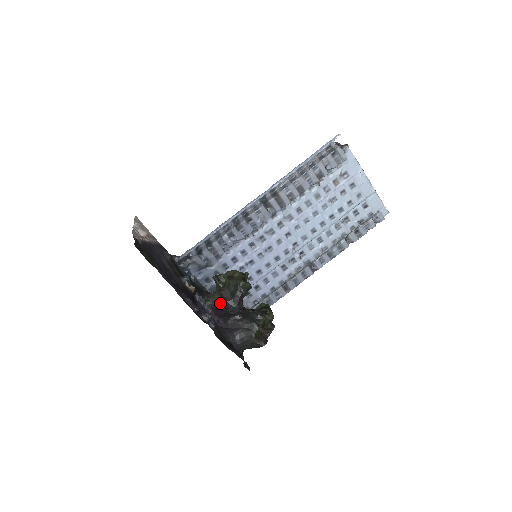
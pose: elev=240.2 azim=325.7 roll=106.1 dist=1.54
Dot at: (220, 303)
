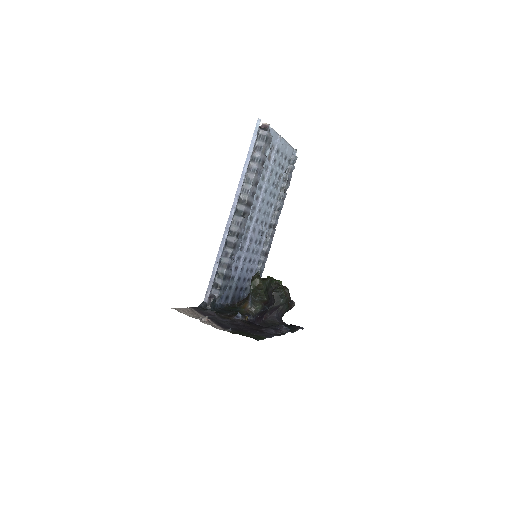
Dot at: (263, 308)
